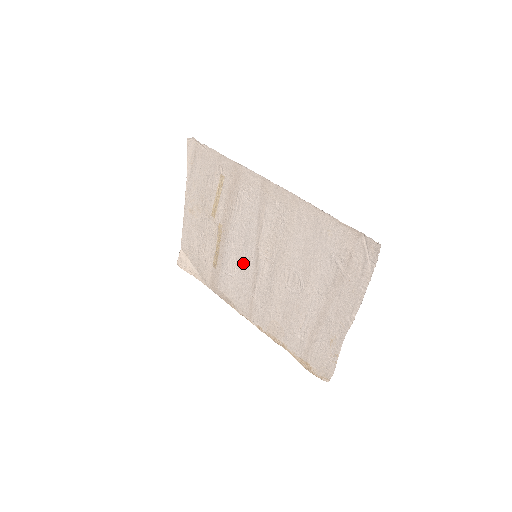
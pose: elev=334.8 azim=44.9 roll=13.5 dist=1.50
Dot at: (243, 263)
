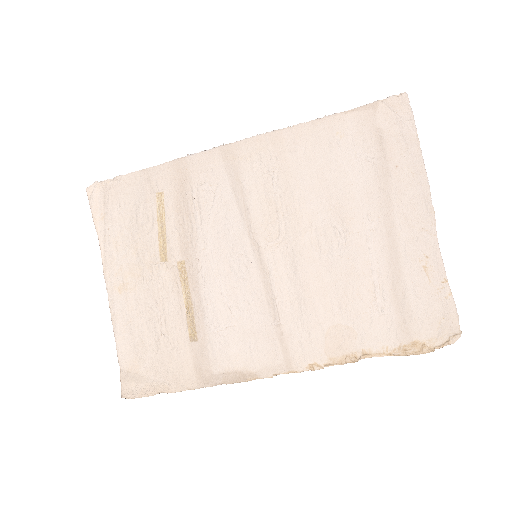
Dot at: (240, 286)
